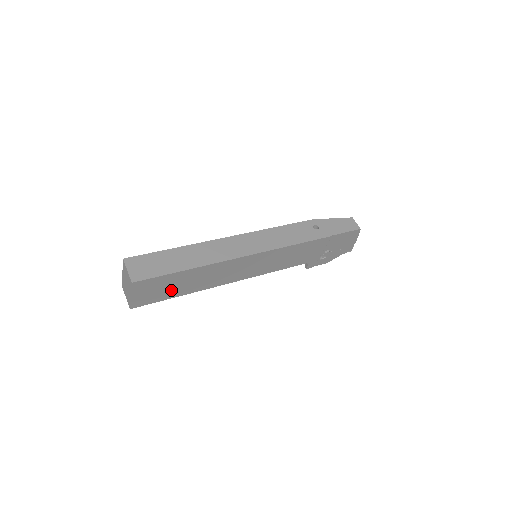
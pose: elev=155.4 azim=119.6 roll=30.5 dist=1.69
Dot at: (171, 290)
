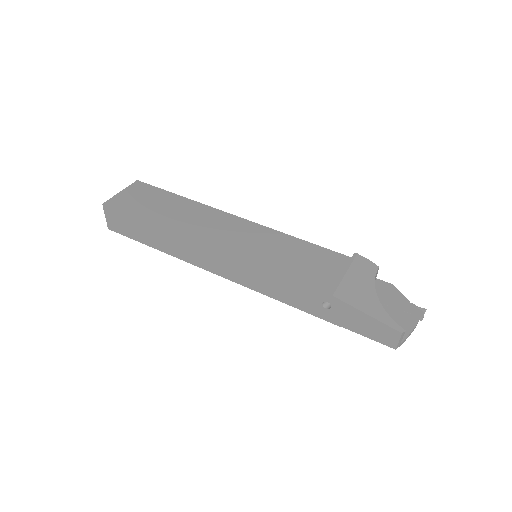
Dot at: occluded
